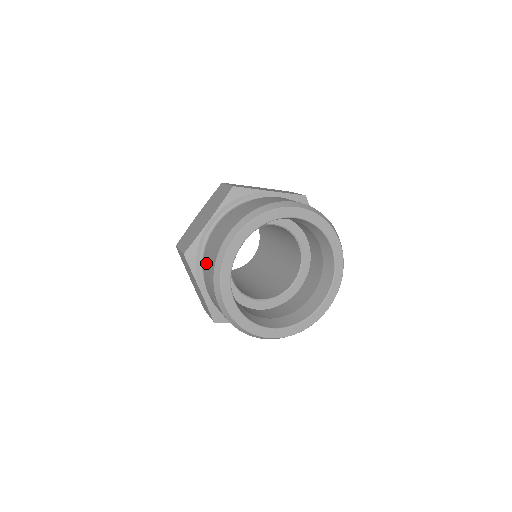
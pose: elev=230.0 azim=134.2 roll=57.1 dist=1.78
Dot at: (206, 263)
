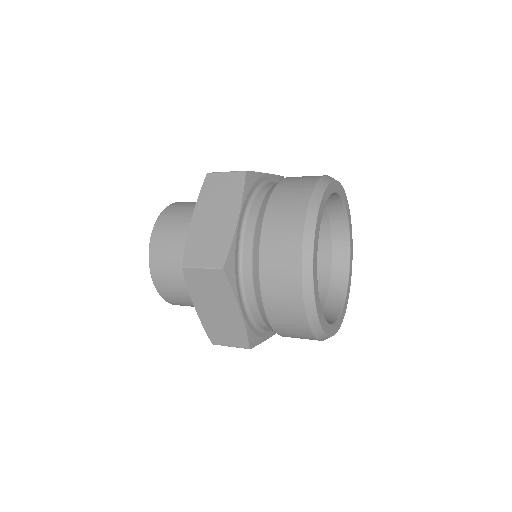
Dot at: (269, 268)
